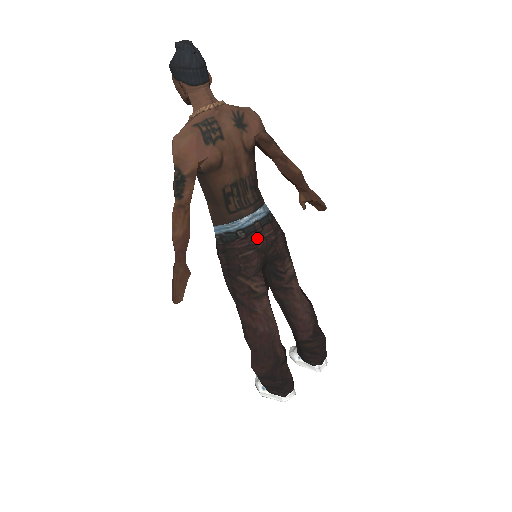
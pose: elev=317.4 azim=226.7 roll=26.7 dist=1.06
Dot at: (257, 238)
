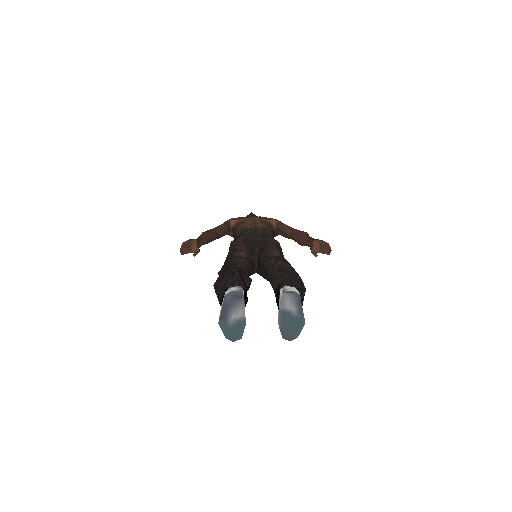
Dot at: occluded
